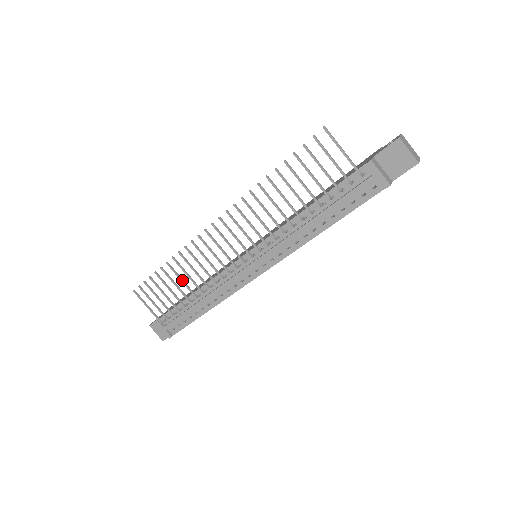
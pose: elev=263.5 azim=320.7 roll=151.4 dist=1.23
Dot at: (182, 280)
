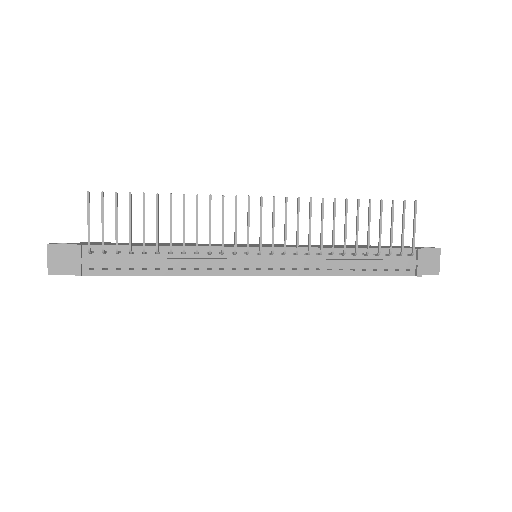
Dot at: occluded
